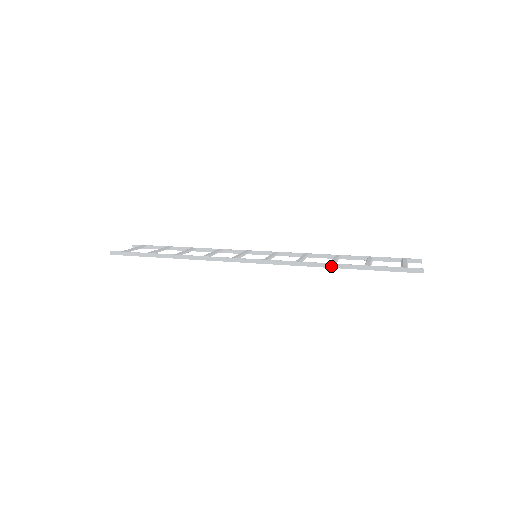
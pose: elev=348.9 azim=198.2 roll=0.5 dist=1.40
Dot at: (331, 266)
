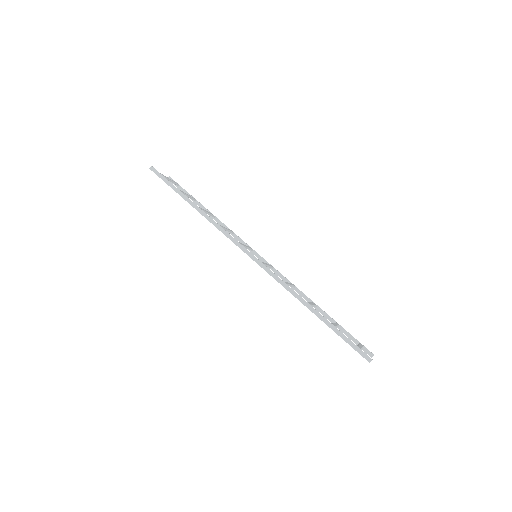
Dot at: (307, 305)
